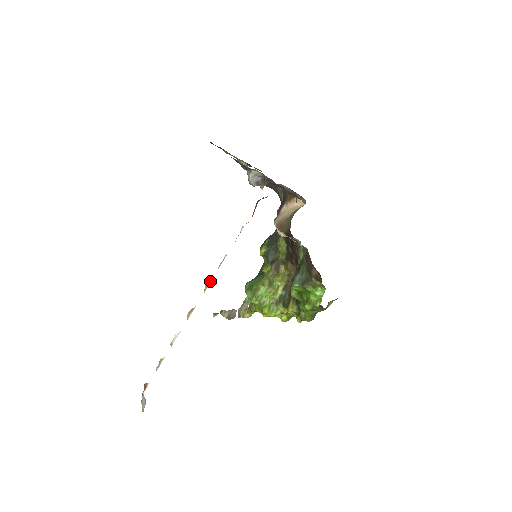
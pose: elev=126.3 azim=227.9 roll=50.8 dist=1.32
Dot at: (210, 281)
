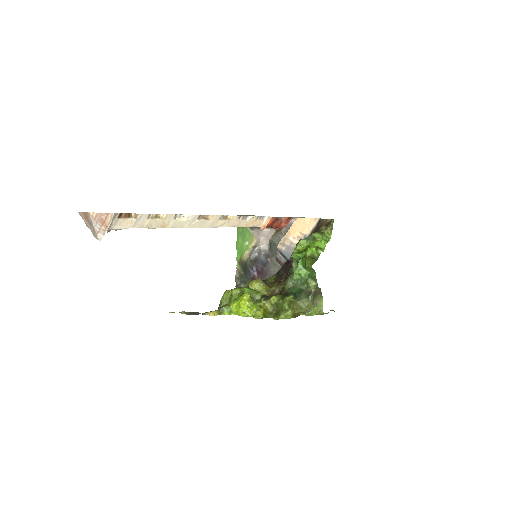
Dot at: (229, 219)
